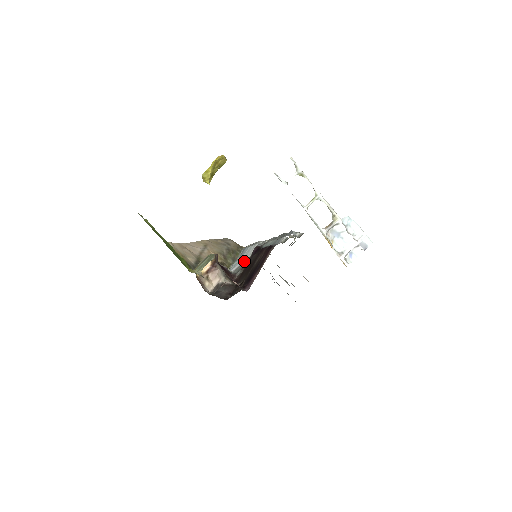
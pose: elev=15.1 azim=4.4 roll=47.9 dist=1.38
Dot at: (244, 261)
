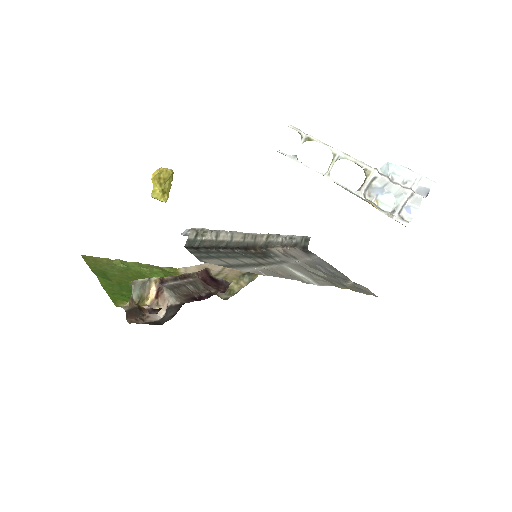
Dot at: occluded
